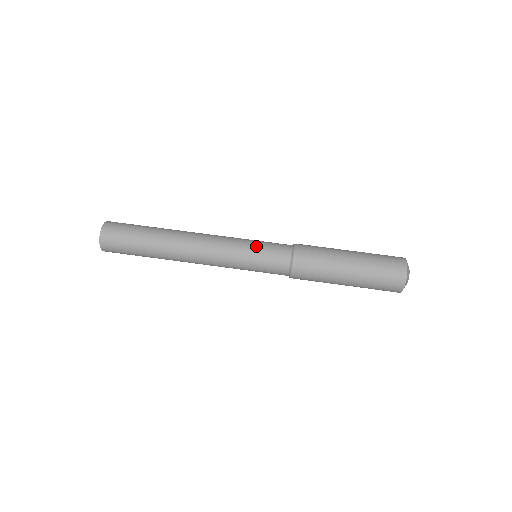
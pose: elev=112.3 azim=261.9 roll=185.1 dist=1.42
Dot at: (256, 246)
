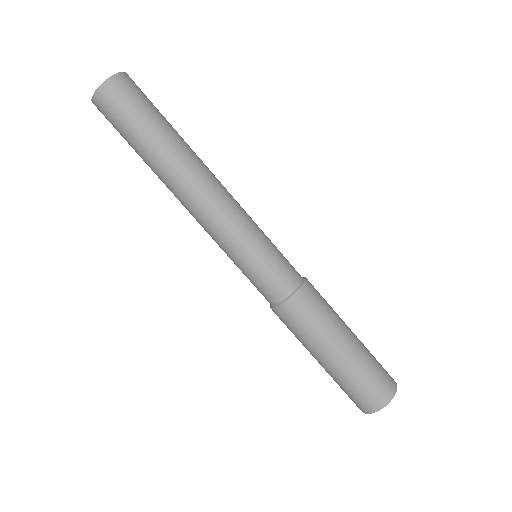
Dot at: (271, 244)
